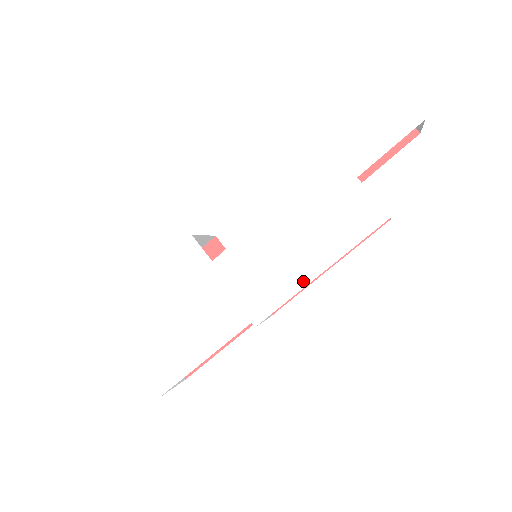
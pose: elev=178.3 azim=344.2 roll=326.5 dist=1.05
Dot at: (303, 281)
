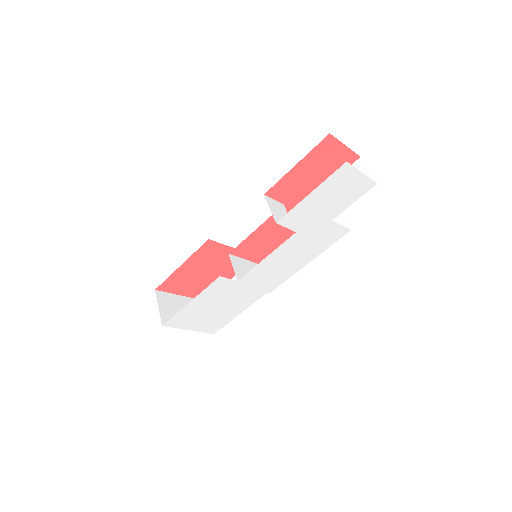
Dot at: (298, 269)
